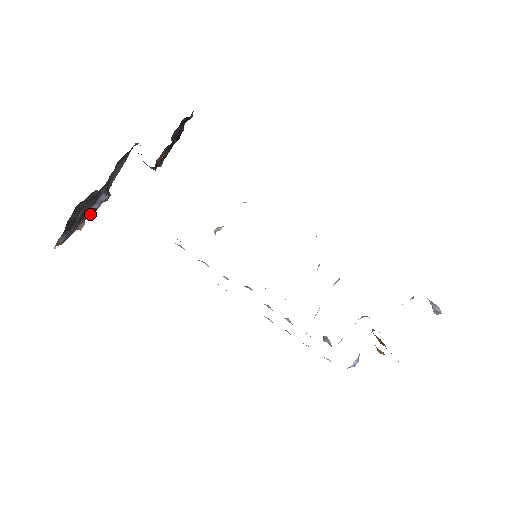
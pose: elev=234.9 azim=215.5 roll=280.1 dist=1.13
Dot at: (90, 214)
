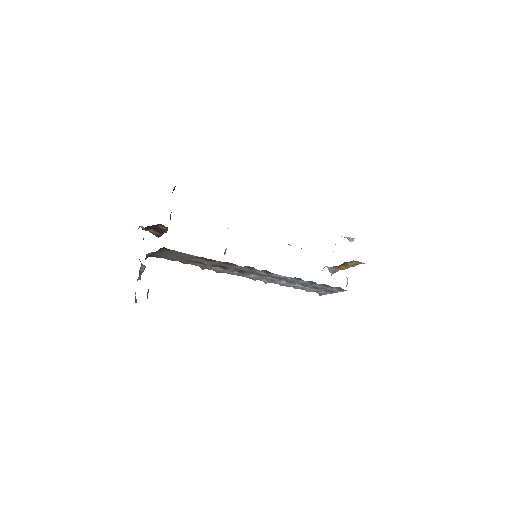
Dot at: occluded
